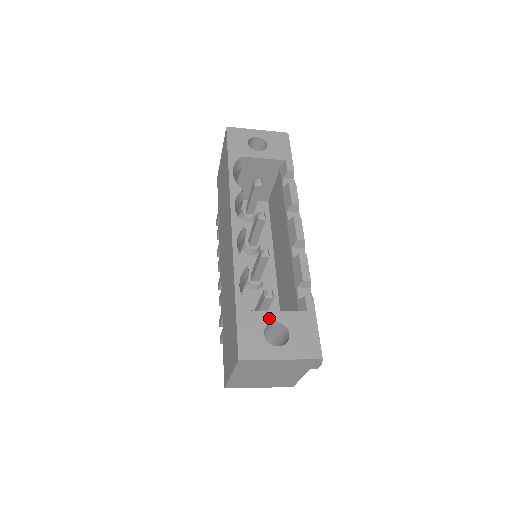
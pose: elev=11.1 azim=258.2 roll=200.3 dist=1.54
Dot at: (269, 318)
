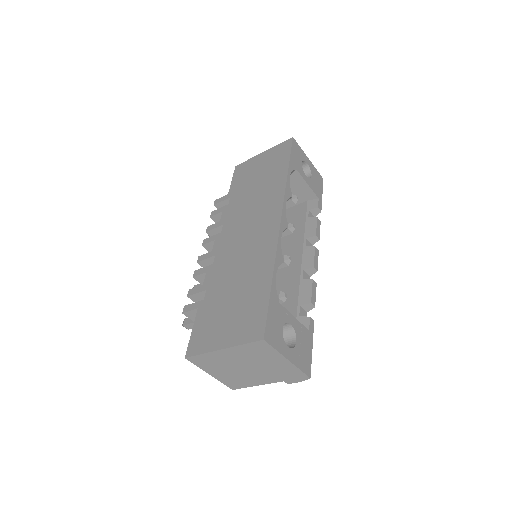
Dot at: (288, 318)
